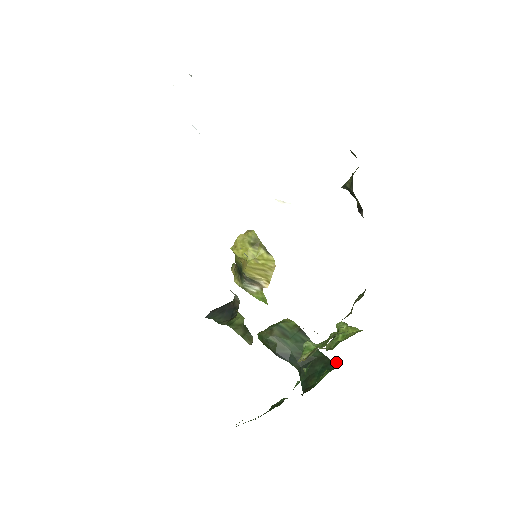
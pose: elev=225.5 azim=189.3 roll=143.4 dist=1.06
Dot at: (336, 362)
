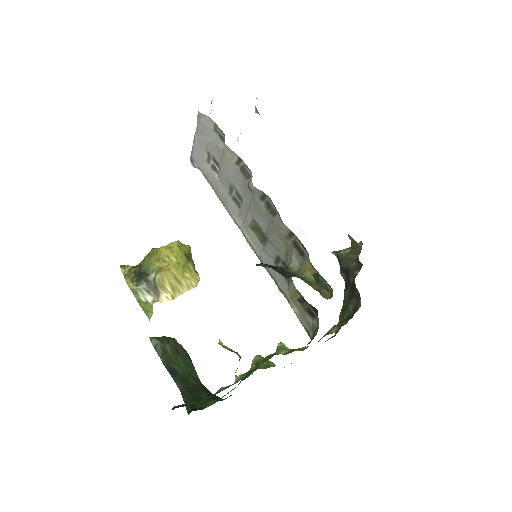
Dot at: occluded
